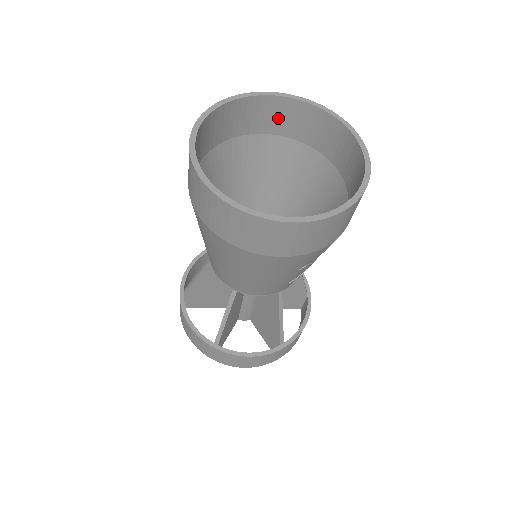
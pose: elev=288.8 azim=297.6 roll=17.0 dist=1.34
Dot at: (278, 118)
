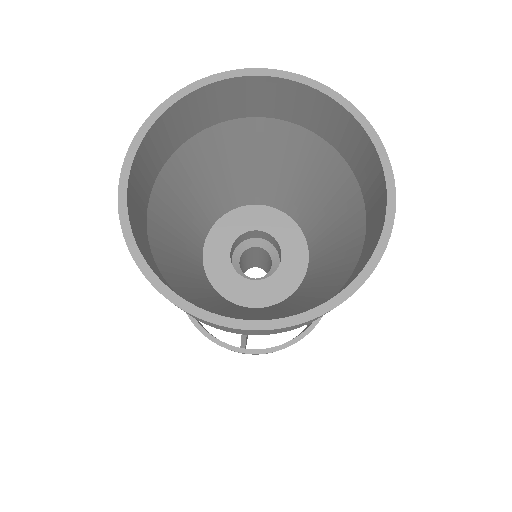
Dot at: (229, 102)
